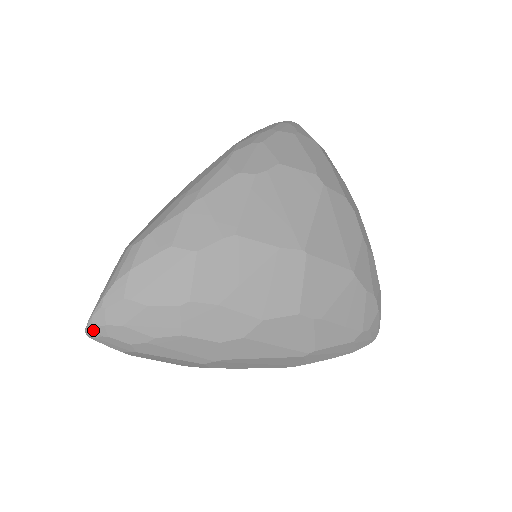
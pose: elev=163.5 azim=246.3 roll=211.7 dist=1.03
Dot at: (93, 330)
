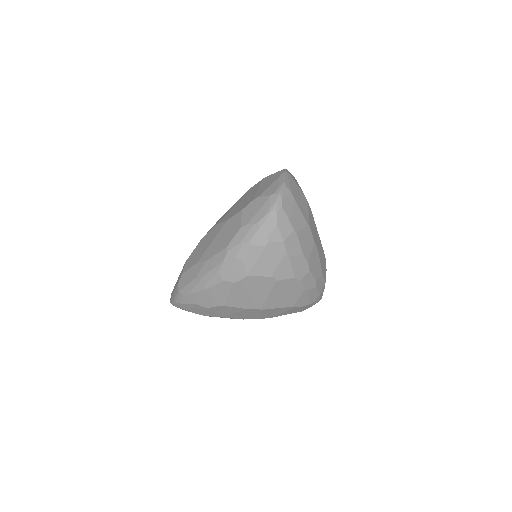
Dot at: occluded
